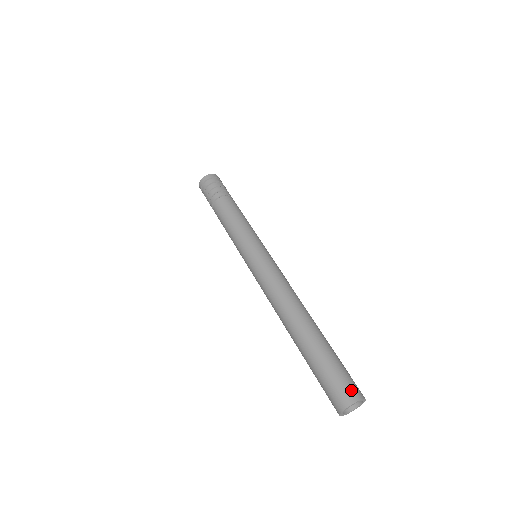
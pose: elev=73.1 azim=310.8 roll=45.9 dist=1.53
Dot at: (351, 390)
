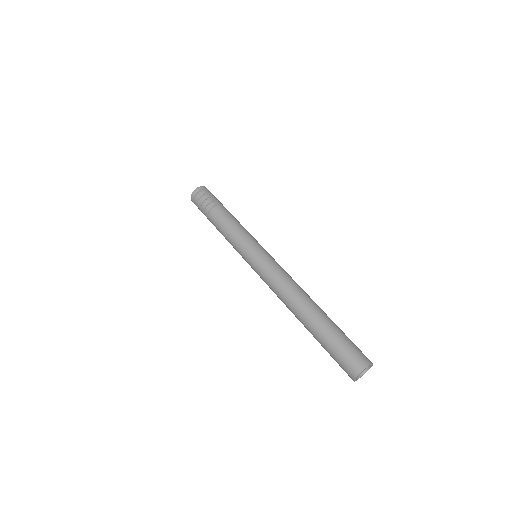
Dot at: (361, 358)
